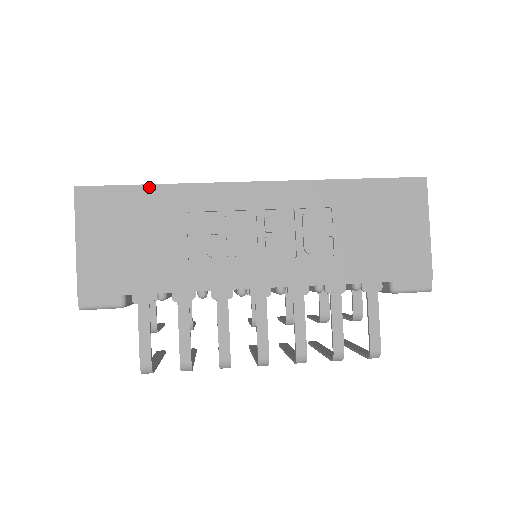
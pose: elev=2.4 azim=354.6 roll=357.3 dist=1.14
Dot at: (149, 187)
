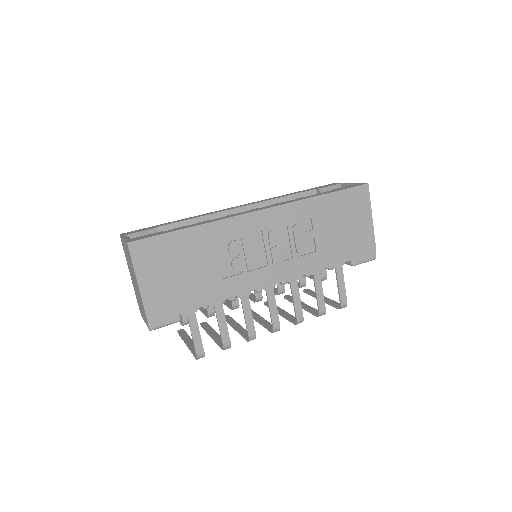
Dot at: (184, 231)
